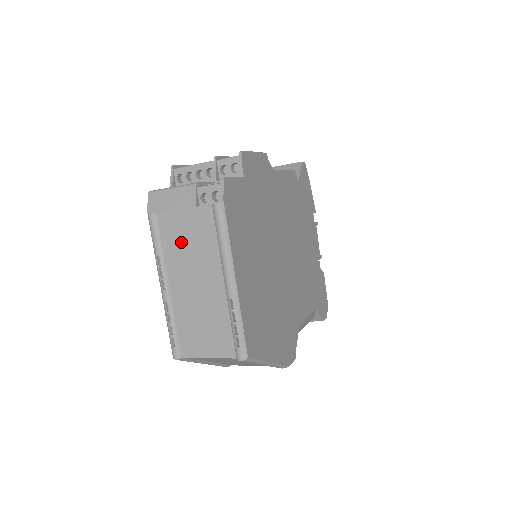
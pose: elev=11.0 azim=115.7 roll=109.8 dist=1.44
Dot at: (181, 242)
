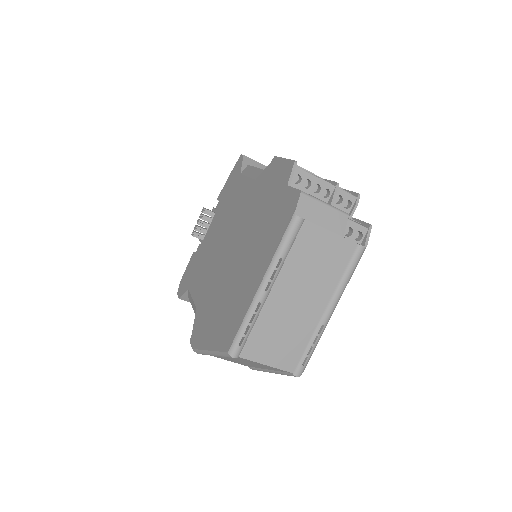
Dot at: (310, 258)
